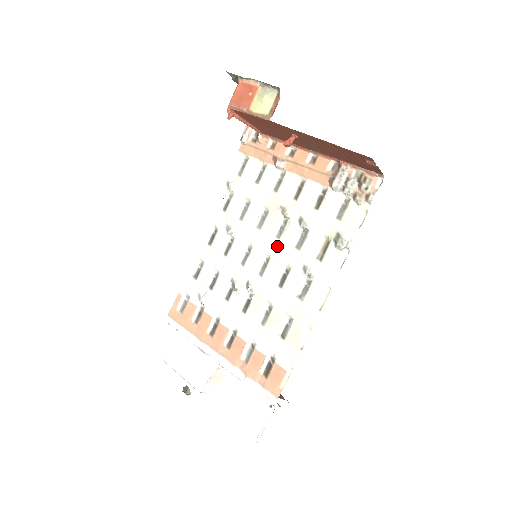
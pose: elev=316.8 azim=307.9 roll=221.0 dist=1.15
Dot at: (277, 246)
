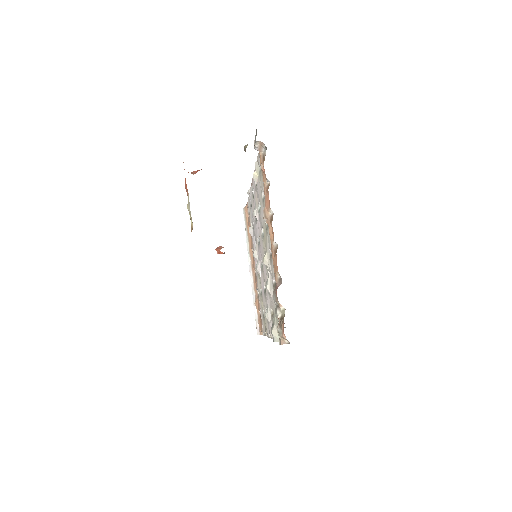
Dot at: (264, 267)
